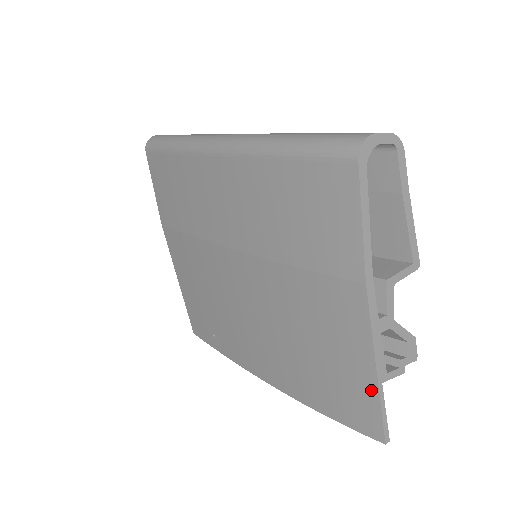
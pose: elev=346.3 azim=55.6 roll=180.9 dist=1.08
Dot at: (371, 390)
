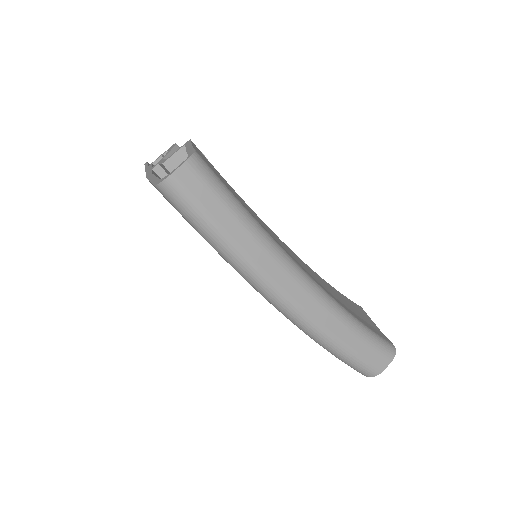
Dot at: occluded
